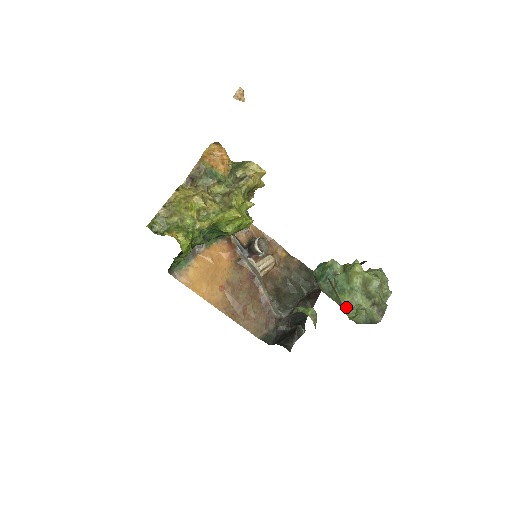
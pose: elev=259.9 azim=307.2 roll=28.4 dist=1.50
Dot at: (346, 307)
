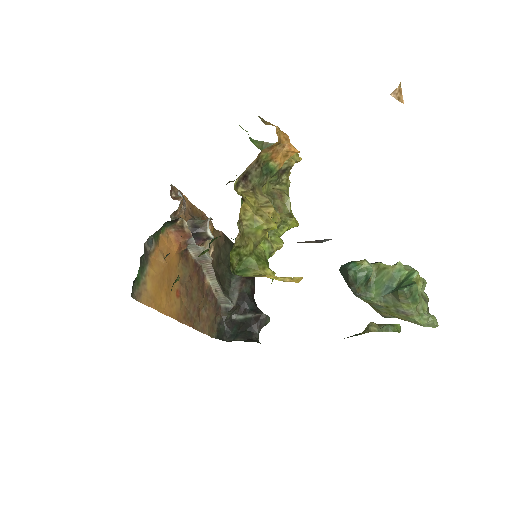
Dot at: (417, 315)
